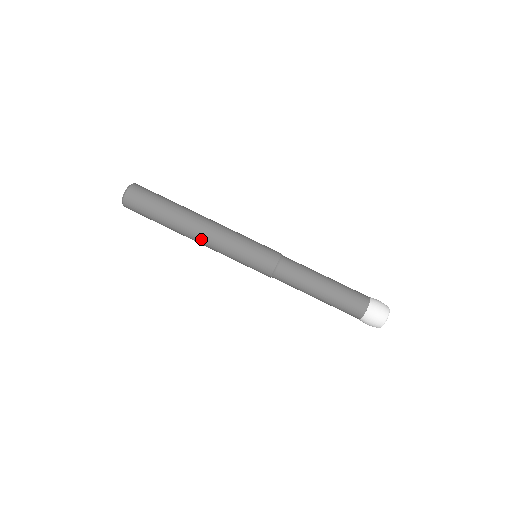
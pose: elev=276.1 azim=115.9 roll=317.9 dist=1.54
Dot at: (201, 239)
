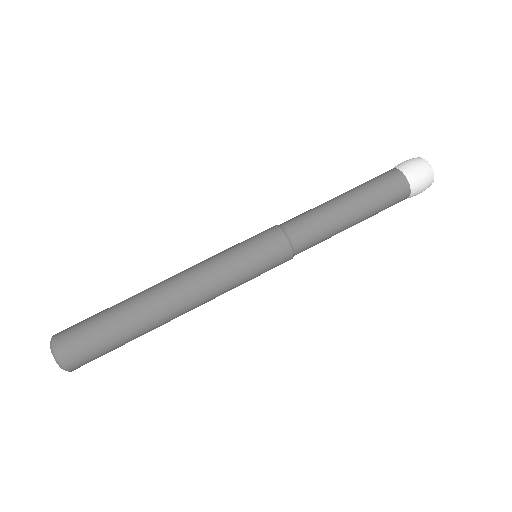
Dot at: (183, 293)
